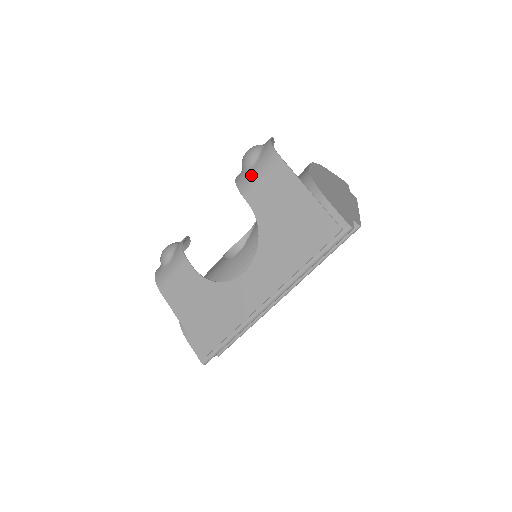
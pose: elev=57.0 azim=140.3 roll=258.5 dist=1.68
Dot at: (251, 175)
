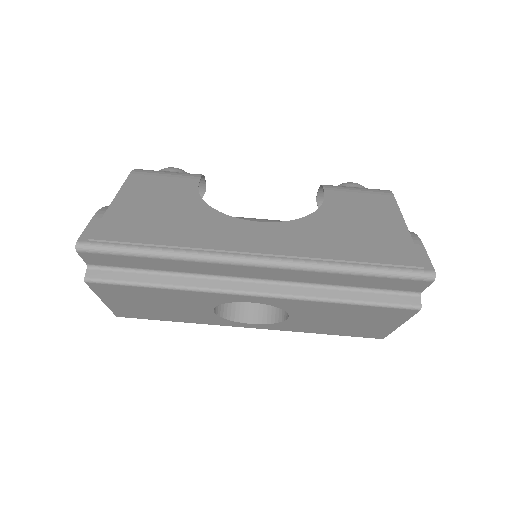
Dot at: (348, 187)
